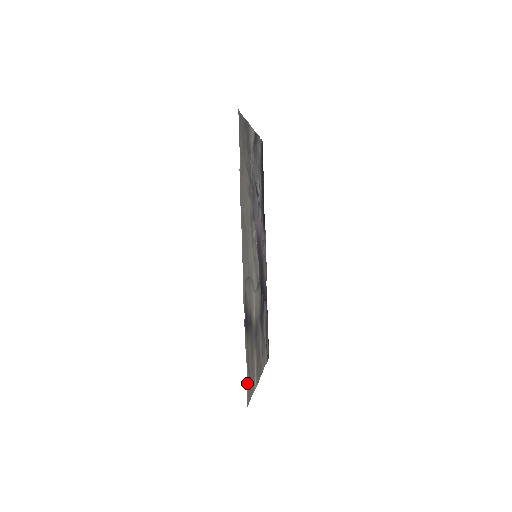
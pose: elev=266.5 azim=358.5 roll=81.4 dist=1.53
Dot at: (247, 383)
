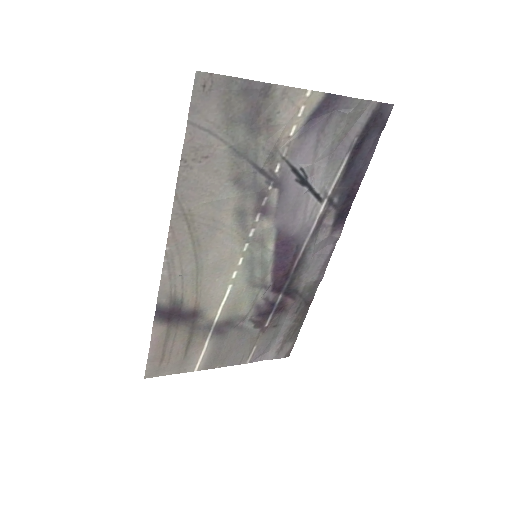
Dot at: (152, 362)
